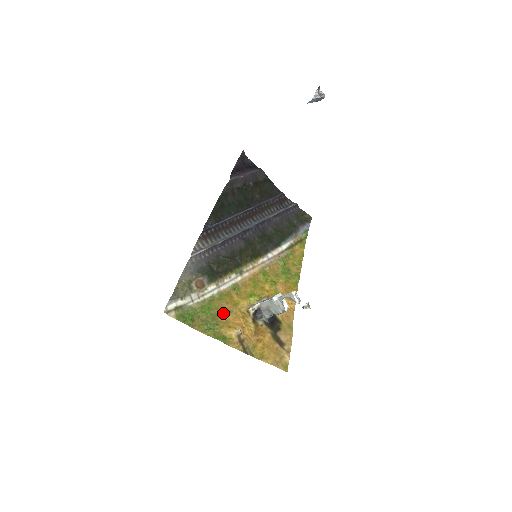
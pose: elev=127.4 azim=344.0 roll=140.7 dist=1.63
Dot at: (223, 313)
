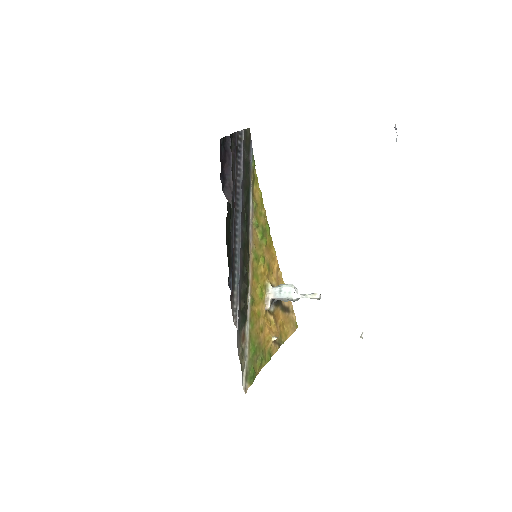
Dot at: (260, 336)
